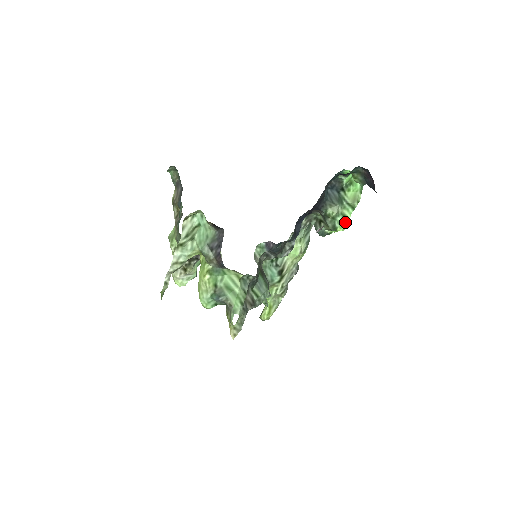
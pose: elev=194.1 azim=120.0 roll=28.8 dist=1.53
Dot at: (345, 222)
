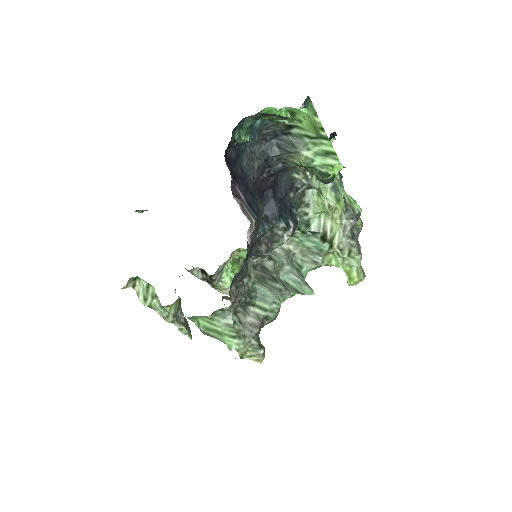
Dot at: (332, 159)
